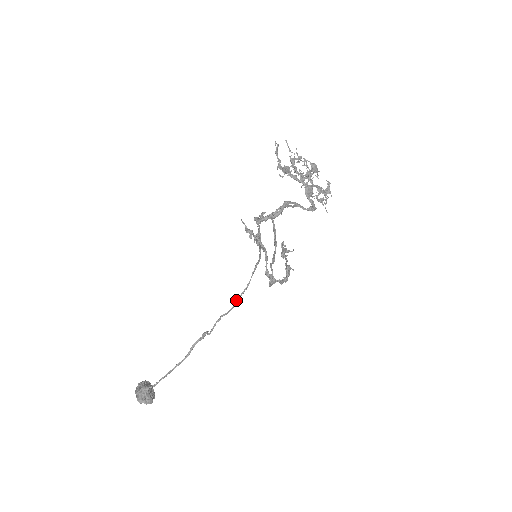
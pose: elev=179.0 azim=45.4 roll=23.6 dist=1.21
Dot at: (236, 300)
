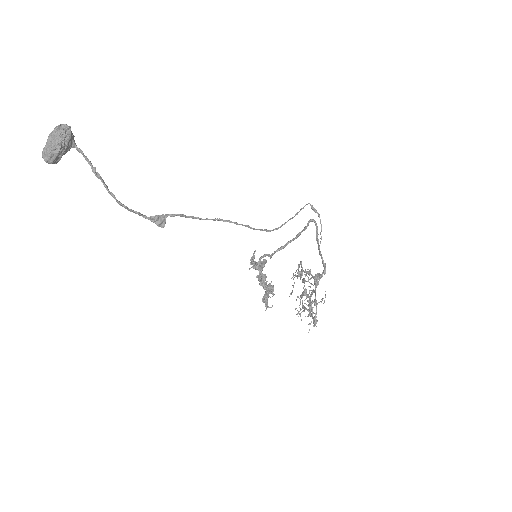
Dot at: (236, 223)
